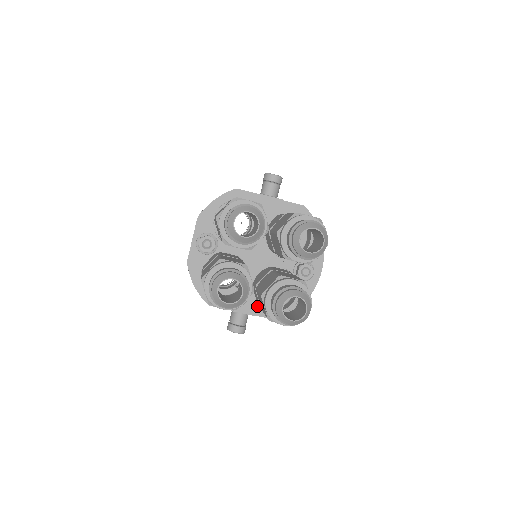
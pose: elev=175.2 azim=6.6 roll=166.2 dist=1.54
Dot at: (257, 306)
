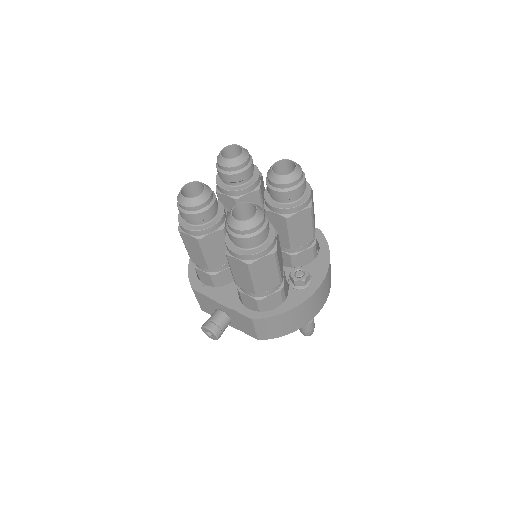
Dot at: (238, 301)
